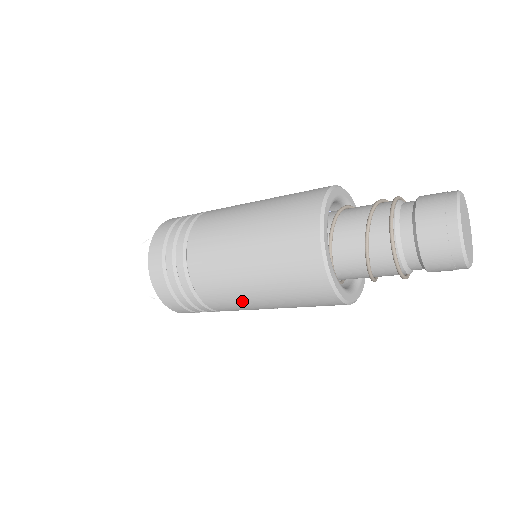
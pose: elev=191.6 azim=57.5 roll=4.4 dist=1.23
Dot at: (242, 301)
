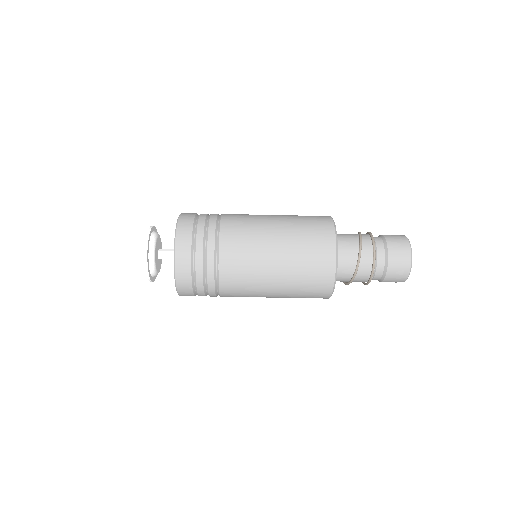
Dot at: (255, 295)
